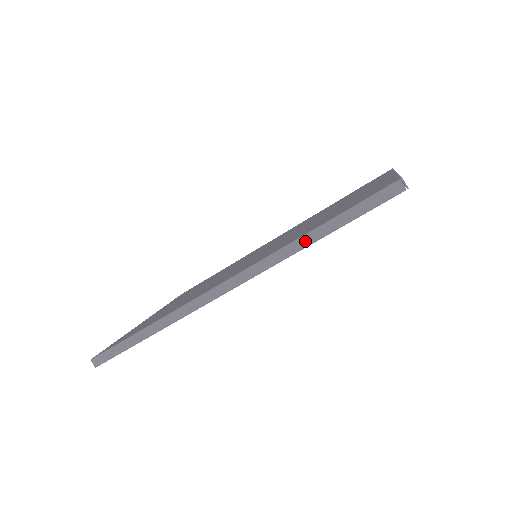
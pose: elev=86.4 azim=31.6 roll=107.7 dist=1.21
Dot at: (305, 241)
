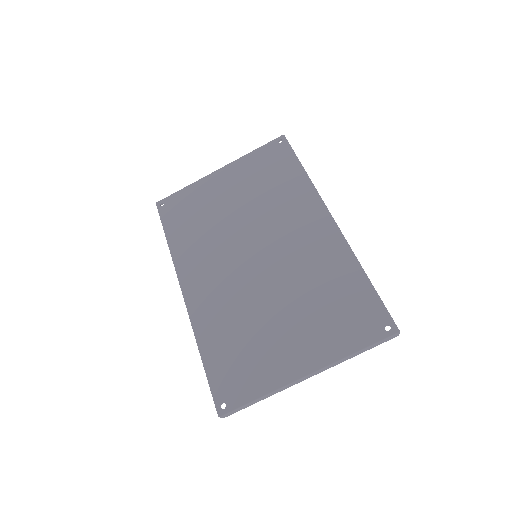
Dot at: (199, 349)
